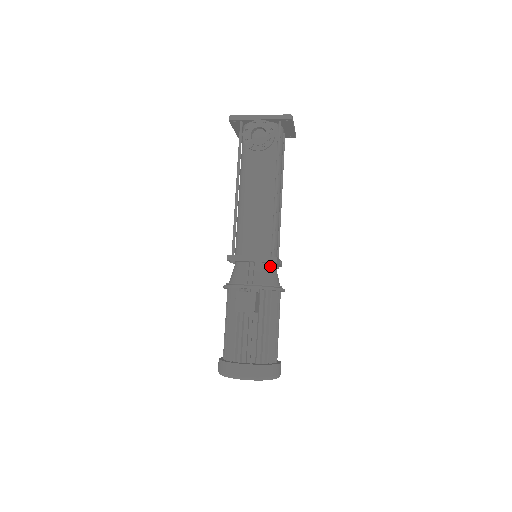
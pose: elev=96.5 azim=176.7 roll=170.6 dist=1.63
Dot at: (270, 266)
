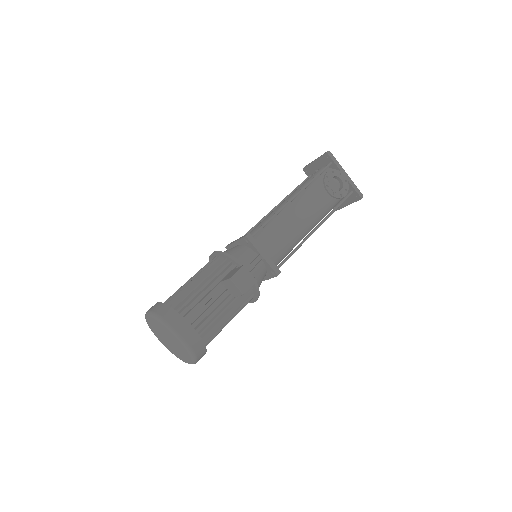
Dot at: (265, 274)
